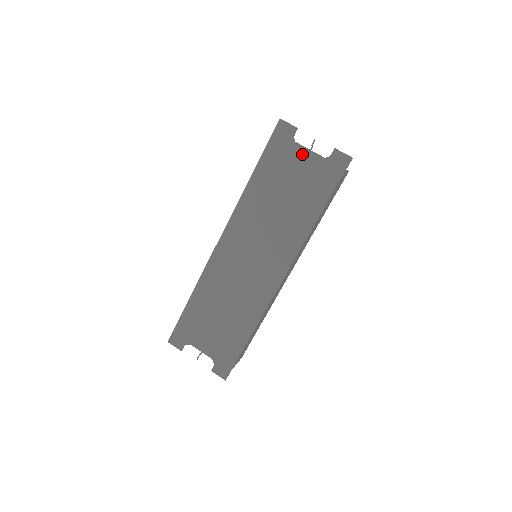
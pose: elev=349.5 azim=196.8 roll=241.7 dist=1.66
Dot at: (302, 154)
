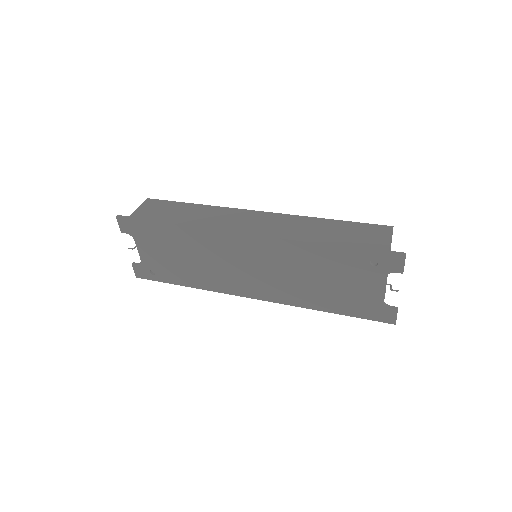
Dot at: (378, 285)
